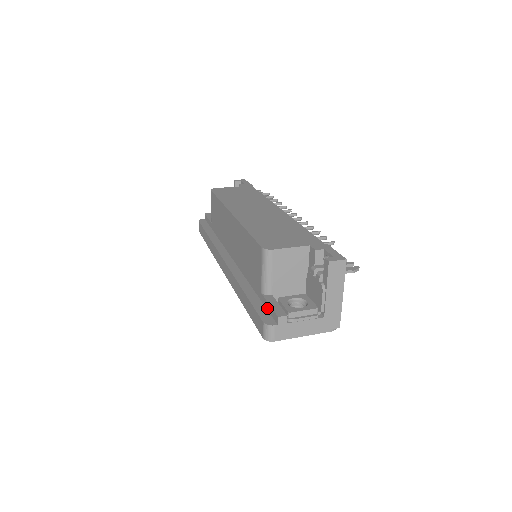
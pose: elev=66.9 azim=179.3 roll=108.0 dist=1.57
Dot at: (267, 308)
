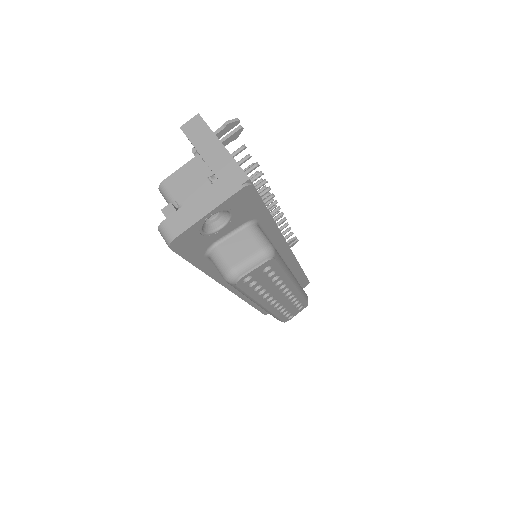
Dot at: occluded
